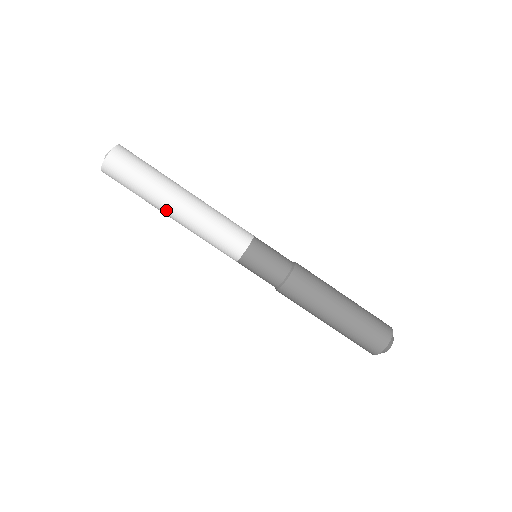
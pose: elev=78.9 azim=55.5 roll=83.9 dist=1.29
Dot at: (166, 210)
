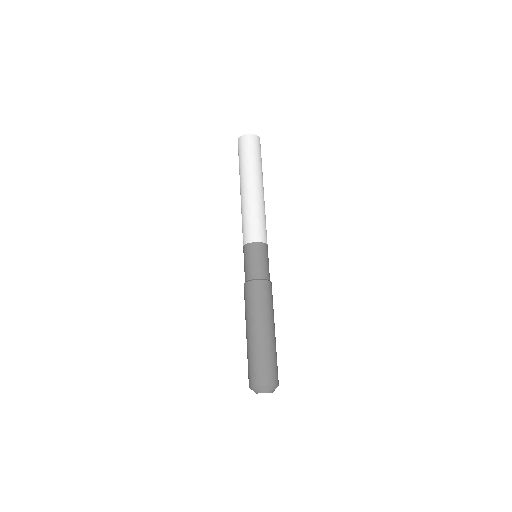
Dot at: (244, 183)
